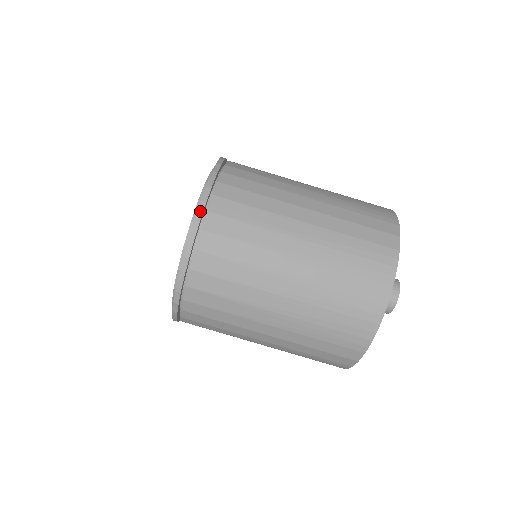
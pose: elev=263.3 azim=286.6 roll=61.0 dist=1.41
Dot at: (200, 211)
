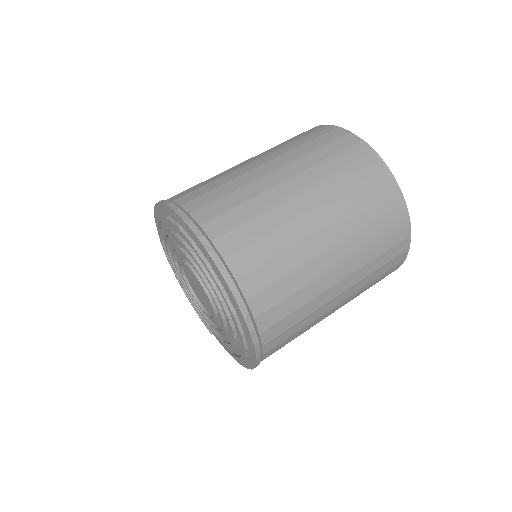
Dot at: (207, 246)
